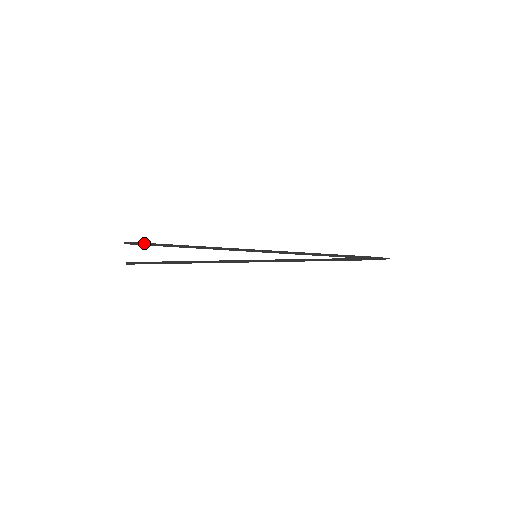
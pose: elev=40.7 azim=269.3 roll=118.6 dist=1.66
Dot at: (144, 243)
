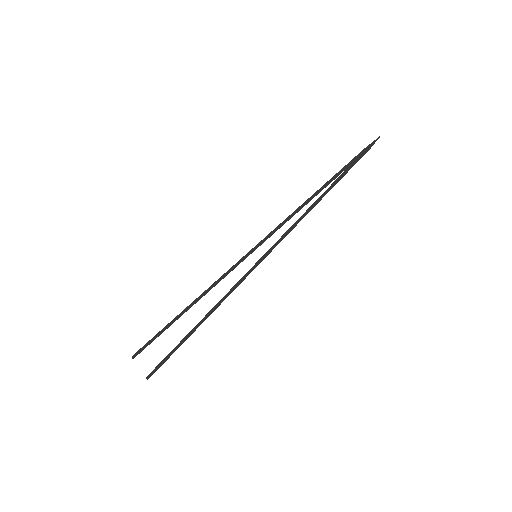
Dot at: (149, 341)
